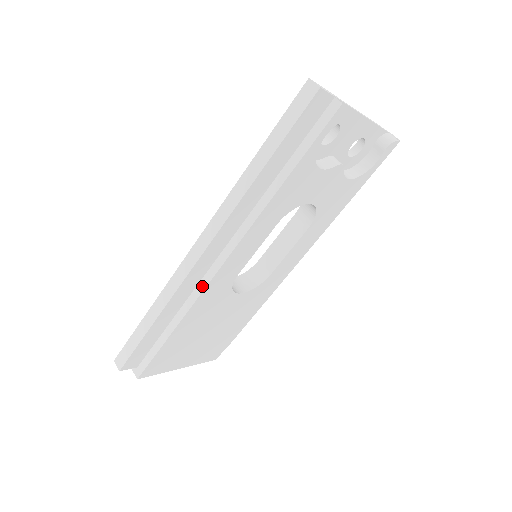
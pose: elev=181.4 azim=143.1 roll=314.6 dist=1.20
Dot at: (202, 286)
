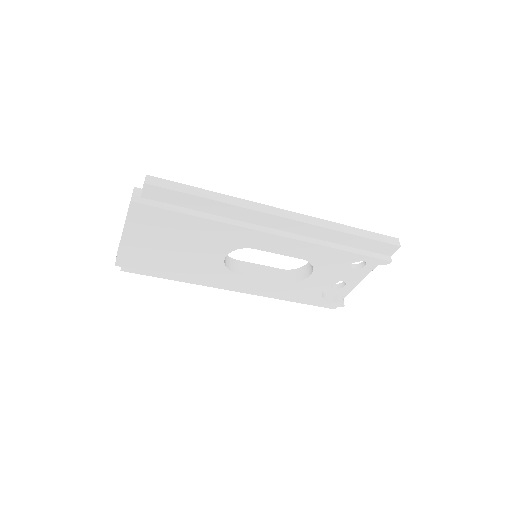
Dot at: (251, 226)
